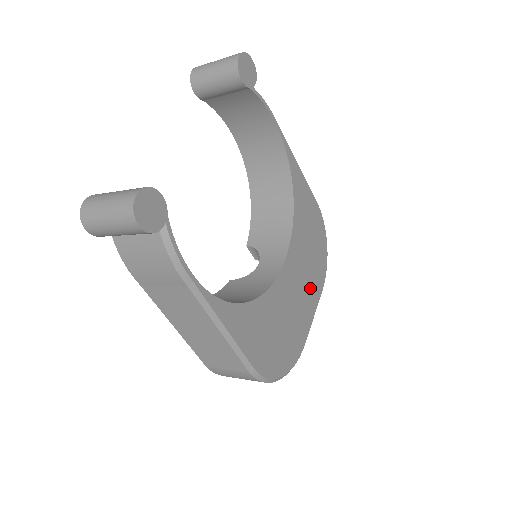
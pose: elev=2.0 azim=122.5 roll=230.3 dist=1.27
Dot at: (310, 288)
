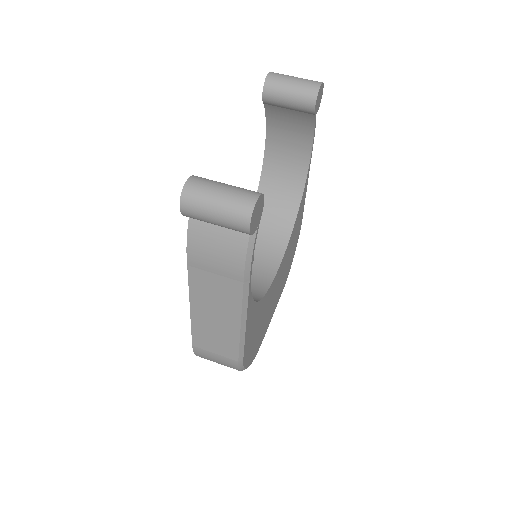
Dot at: (278, 293)
